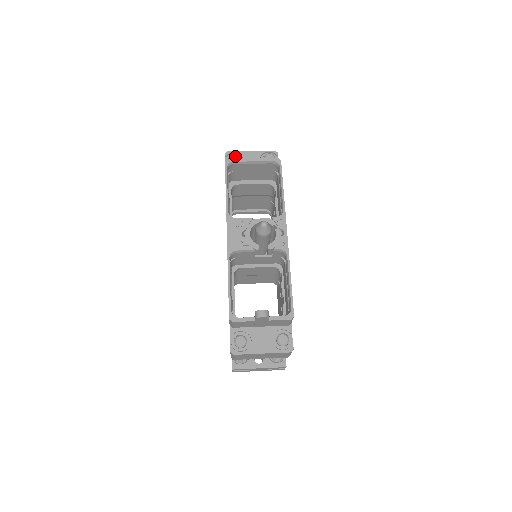
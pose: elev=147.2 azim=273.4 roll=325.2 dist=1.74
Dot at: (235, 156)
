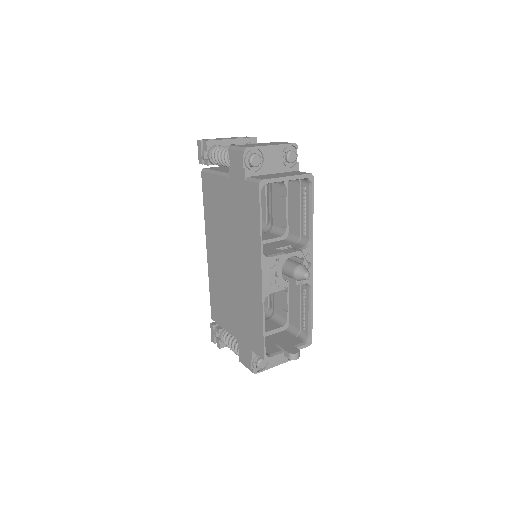
Dot at: (258, 158)
